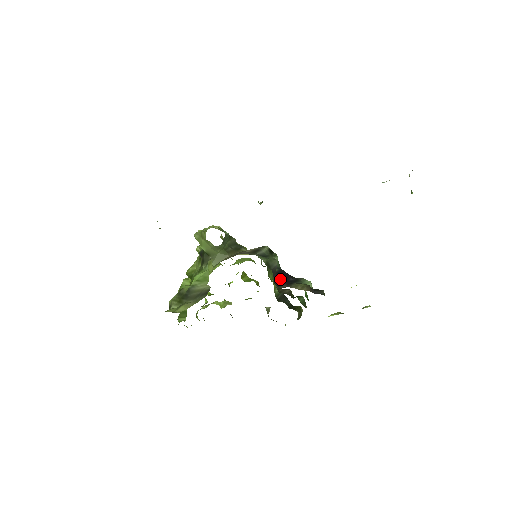
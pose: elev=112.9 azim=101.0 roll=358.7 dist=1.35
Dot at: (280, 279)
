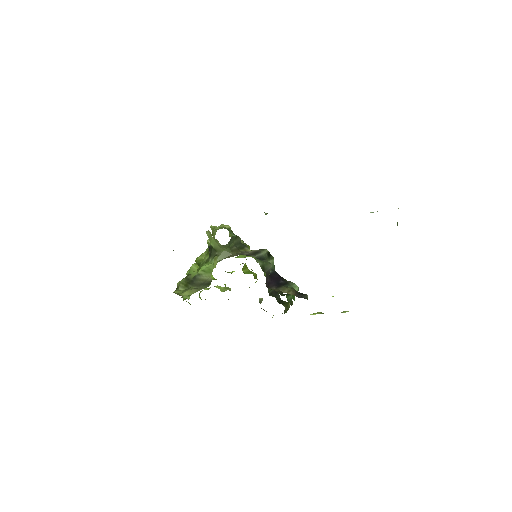
Dot at: (272, 281)
